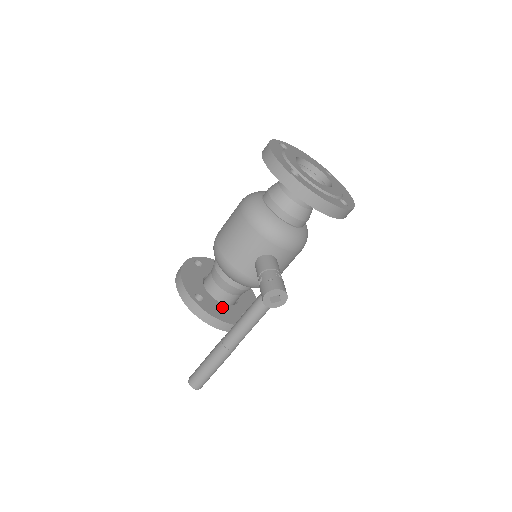
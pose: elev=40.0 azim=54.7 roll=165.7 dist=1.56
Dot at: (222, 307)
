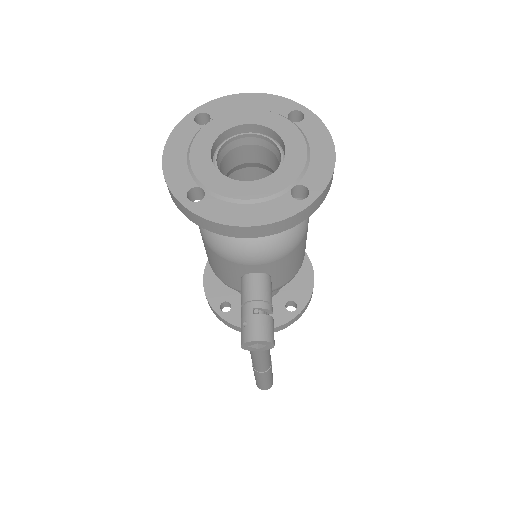
Dot at: occluded
